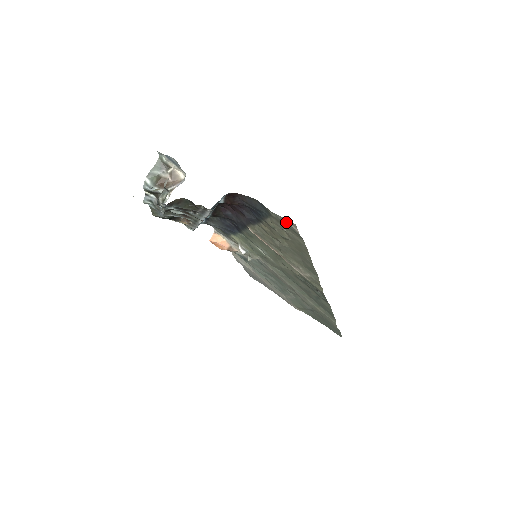
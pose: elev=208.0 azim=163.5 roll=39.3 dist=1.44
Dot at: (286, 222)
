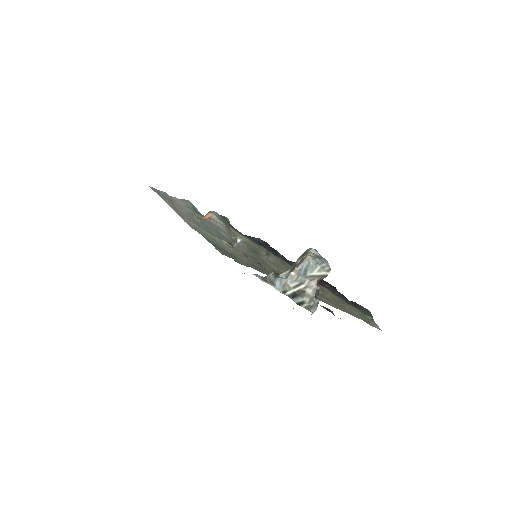
Dot at: (375, 325)
